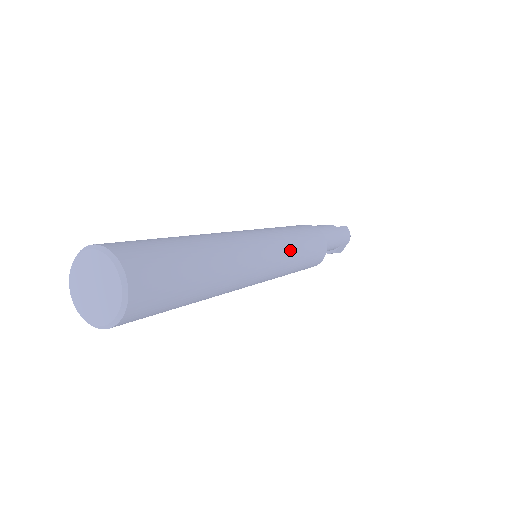
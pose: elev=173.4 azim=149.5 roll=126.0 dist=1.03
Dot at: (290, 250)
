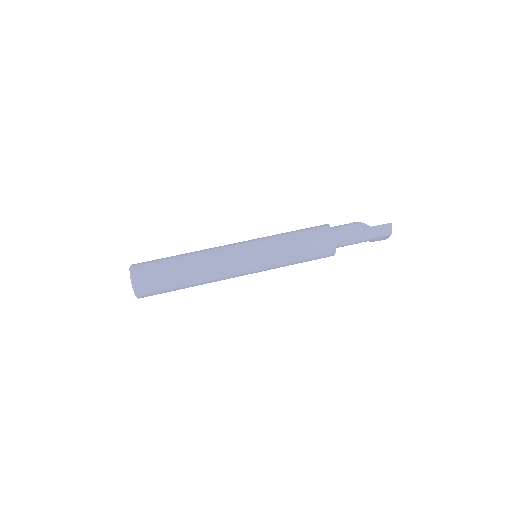
Dot at: (276, 259)
